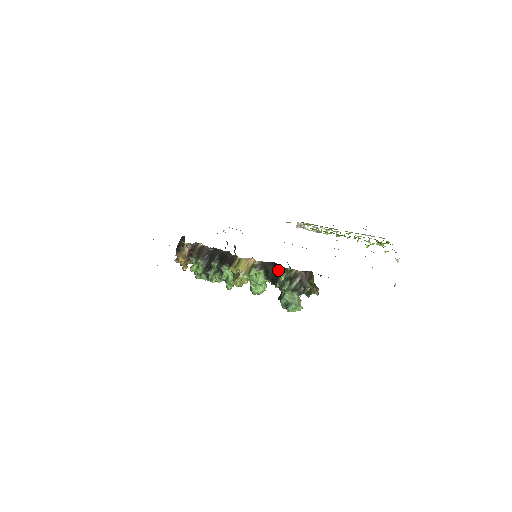
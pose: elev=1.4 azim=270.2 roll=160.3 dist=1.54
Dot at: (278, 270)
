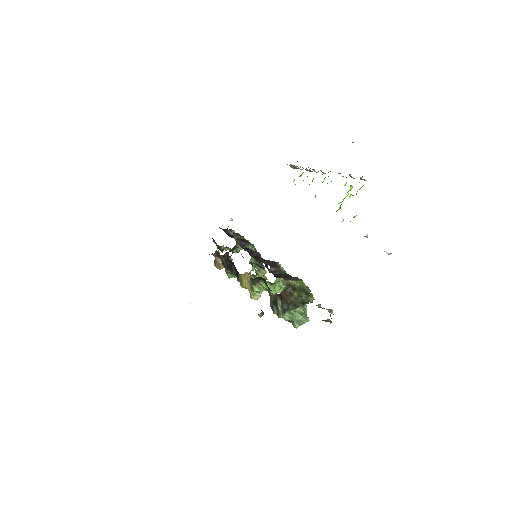
Dot at: occluded
